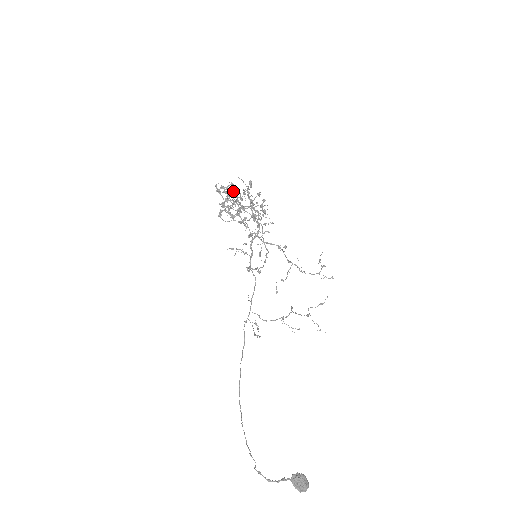
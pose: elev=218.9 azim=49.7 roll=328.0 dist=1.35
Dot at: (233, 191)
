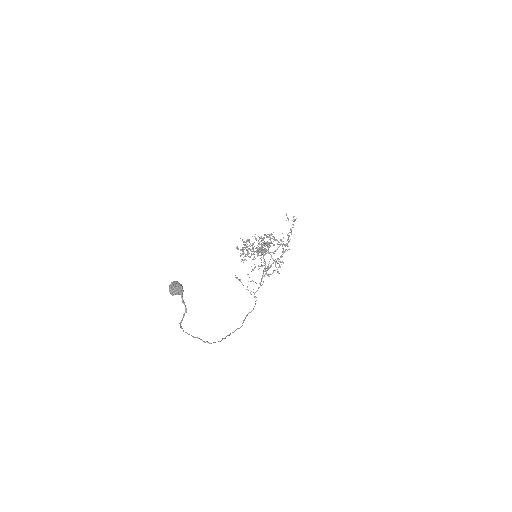
Dot at: (246, 242)
